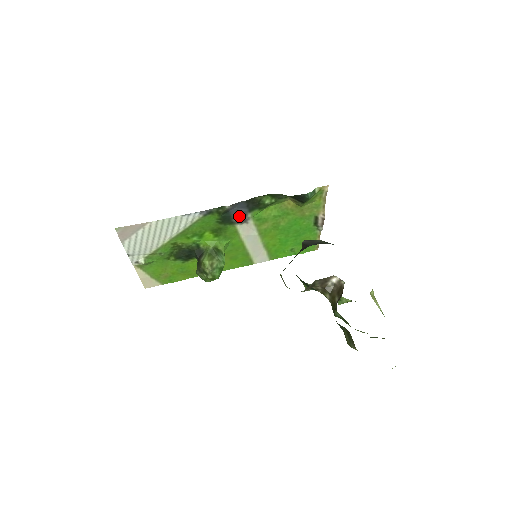
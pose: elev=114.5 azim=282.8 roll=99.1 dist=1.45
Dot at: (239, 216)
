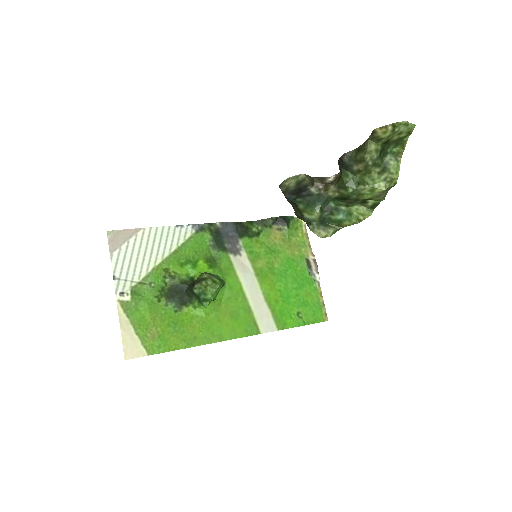
Dot at: (231, 242)
